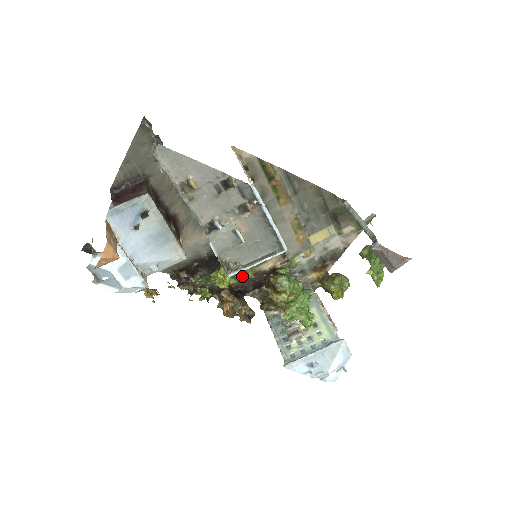
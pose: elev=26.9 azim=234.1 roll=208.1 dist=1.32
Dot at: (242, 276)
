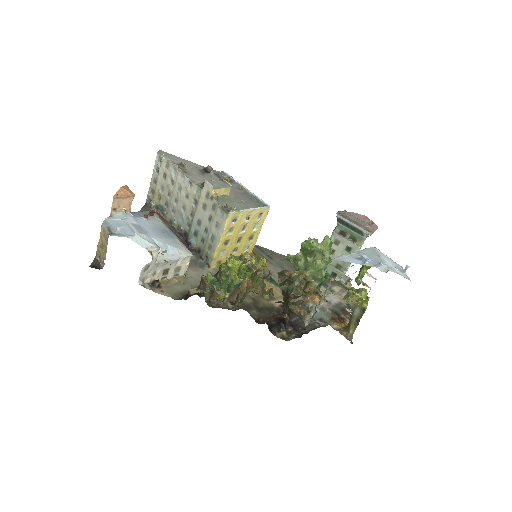
Dot at: (250, 262)
